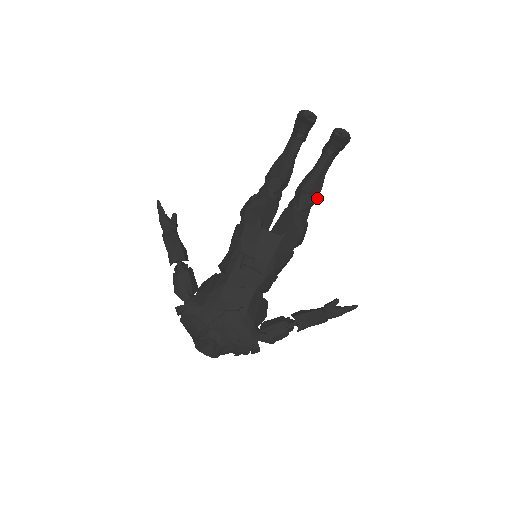
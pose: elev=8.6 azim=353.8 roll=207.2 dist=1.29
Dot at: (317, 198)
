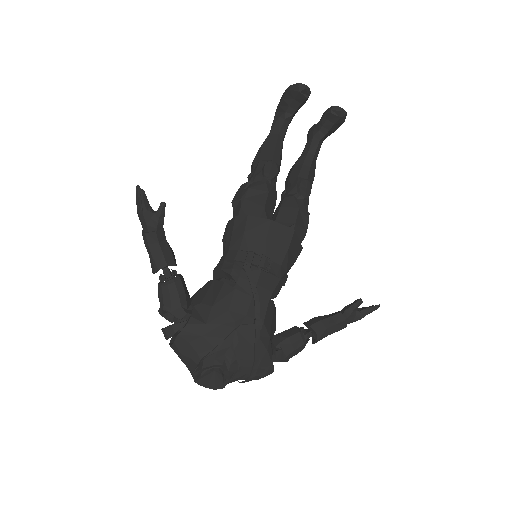
Dot at: occluded
